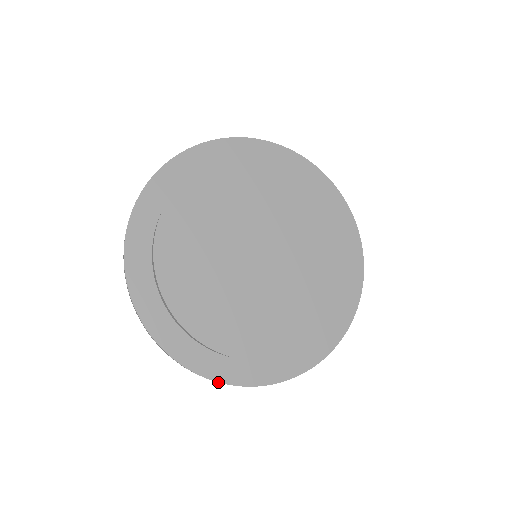
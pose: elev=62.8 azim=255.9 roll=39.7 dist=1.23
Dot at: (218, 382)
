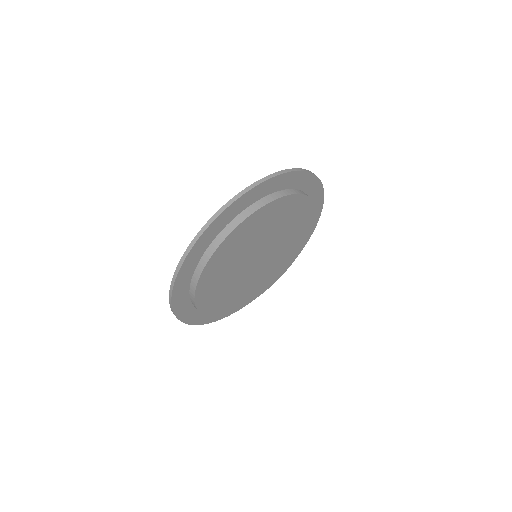
Dot at: occluded
